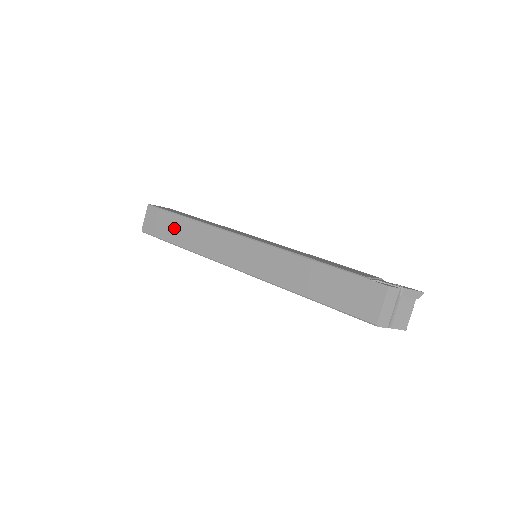
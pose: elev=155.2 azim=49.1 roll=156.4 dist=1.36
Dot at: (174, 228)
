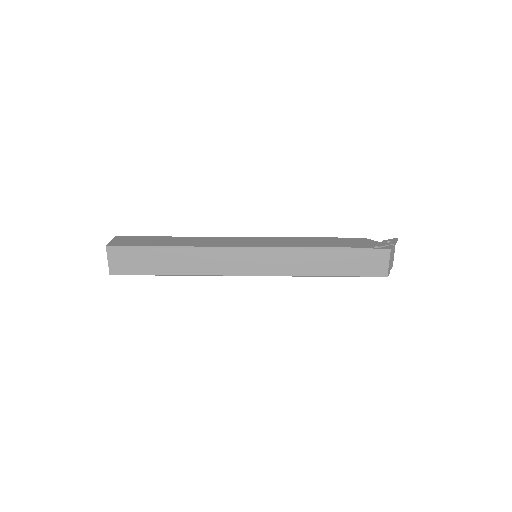
Dot at: (157, 261)
